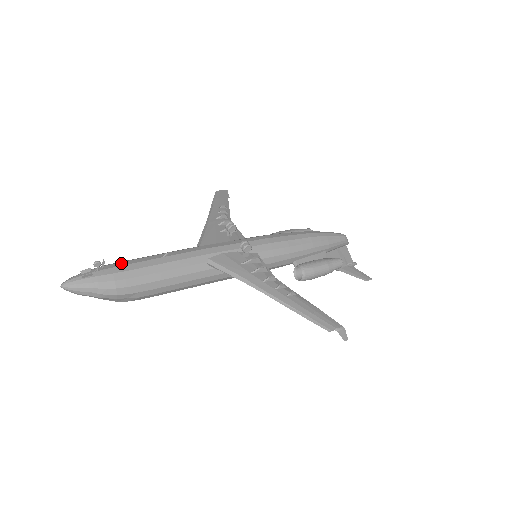
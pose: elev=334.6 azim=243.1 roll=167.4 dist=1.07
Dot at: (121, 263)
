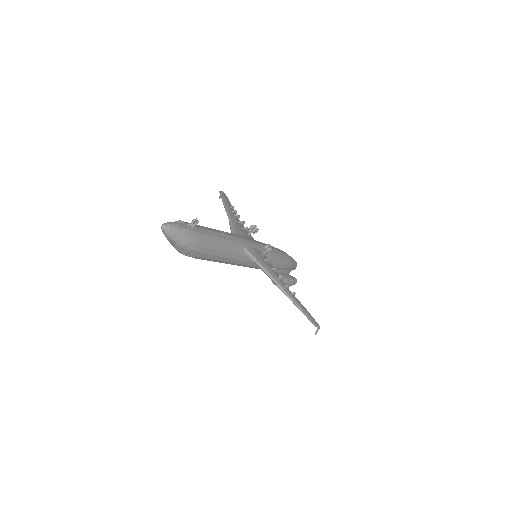
Dot at: (199, 226)
